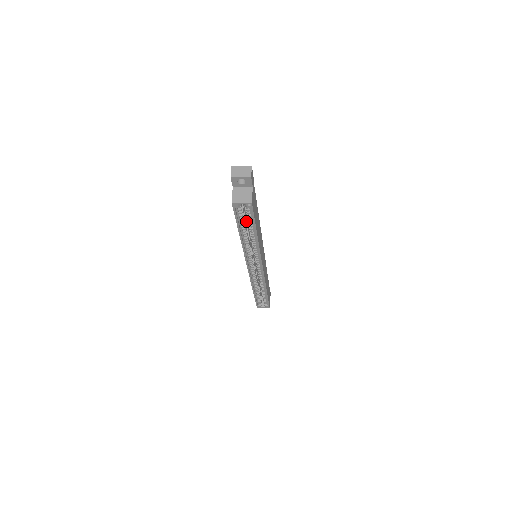
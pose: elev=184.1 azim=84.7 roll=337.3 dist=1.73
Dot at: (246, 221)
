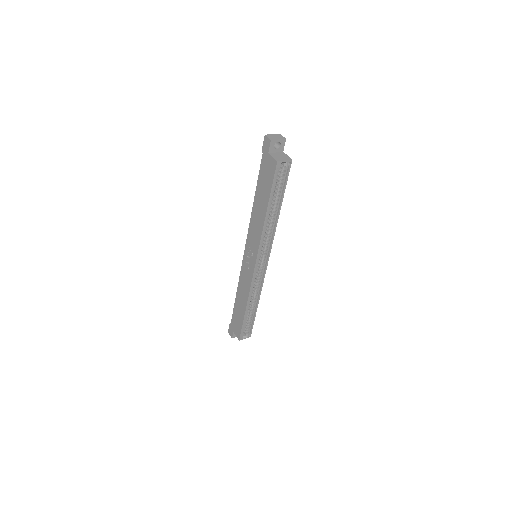
Dot at: occluded
